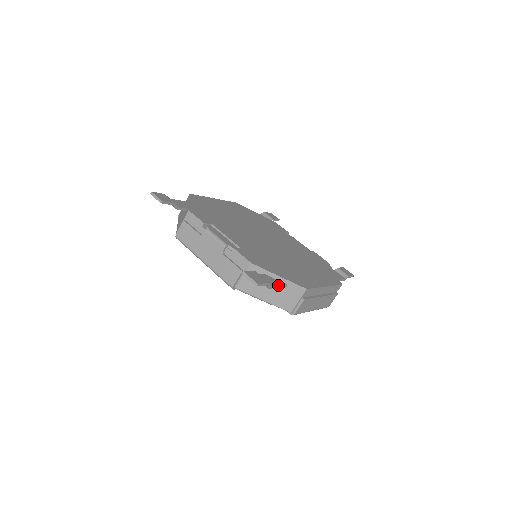
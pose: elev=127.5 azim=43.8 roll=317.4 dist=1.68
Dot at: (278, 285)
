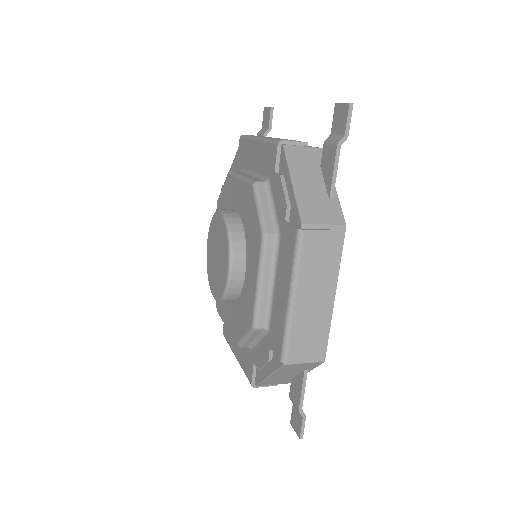
Dot at: occluded
